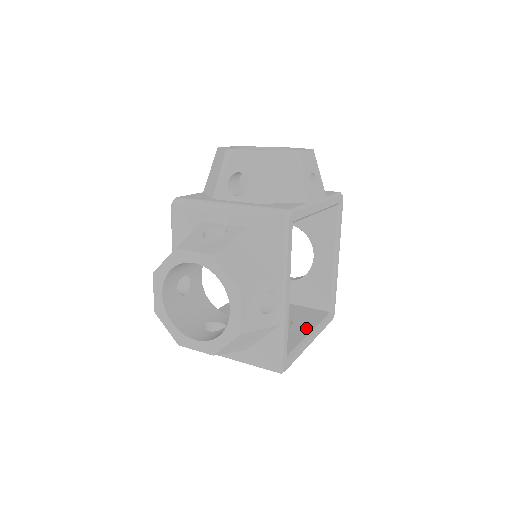
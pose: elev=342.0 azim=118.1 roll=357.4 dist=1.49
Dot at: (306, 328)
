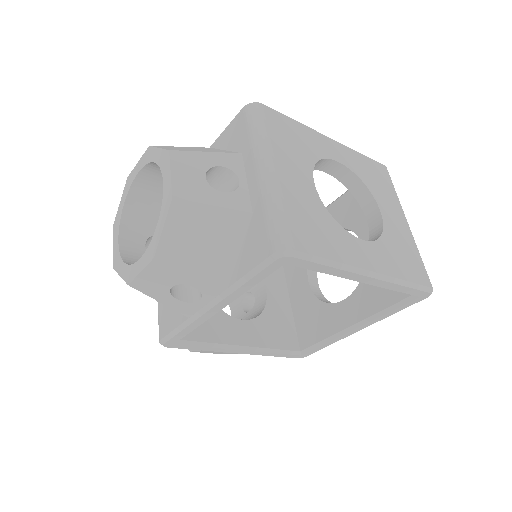
Dot at: (354, 315)
